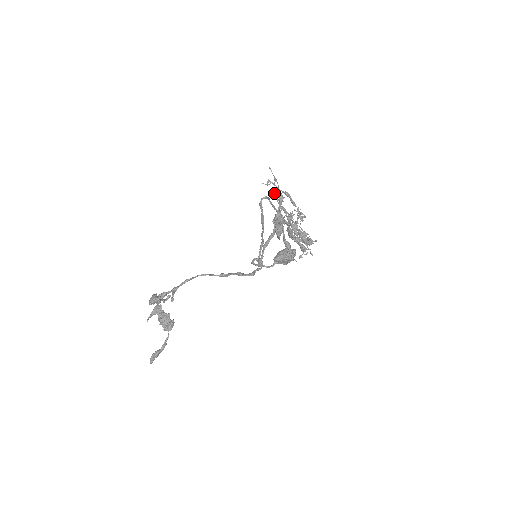
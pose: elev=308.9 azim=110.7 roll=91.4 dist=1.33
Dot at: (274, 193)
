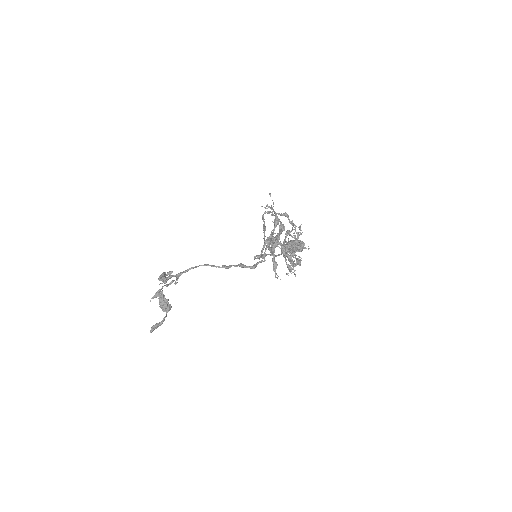
Dot at: occluded
